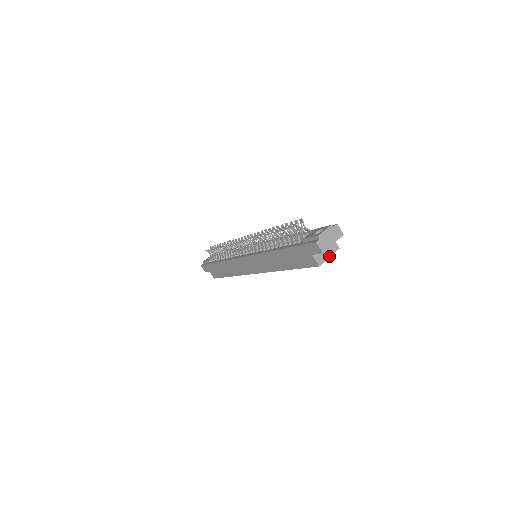
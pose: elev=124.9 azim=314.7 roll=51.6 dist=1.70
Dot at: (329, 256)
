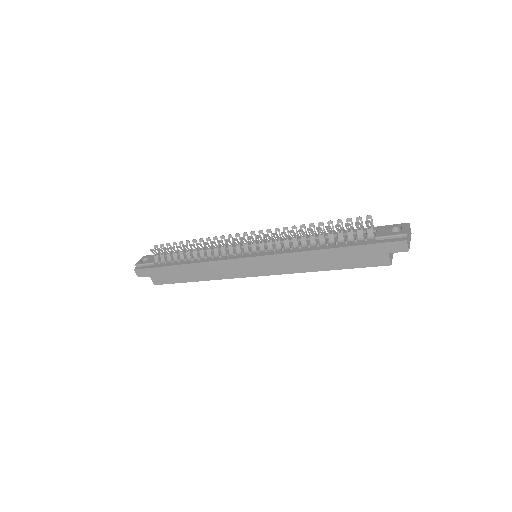
Dot at: occluded
